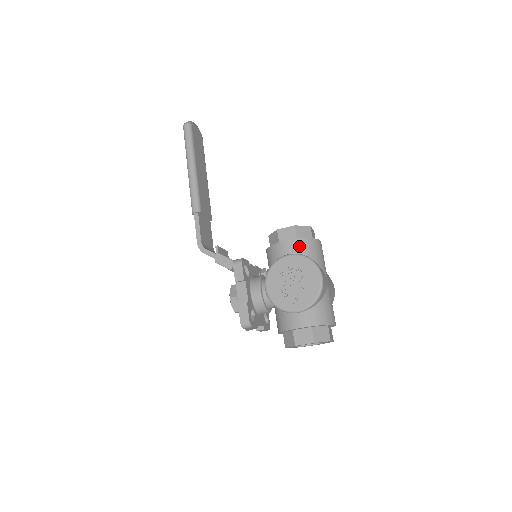
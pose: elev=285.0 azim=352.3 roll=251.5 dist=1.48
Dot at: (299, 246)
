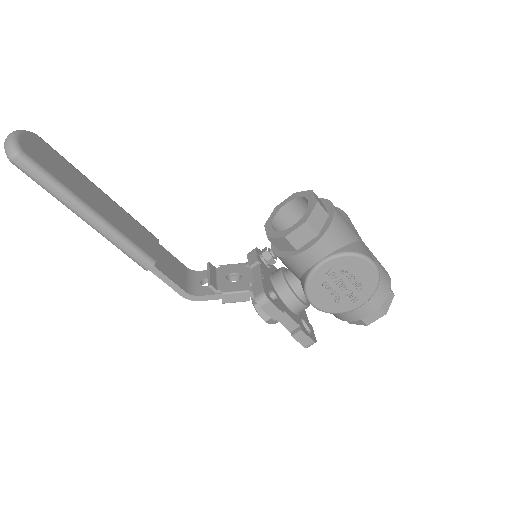
Dot at: (327, 244)
